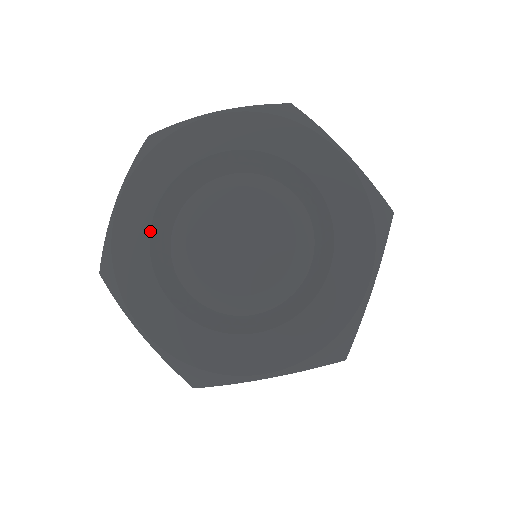
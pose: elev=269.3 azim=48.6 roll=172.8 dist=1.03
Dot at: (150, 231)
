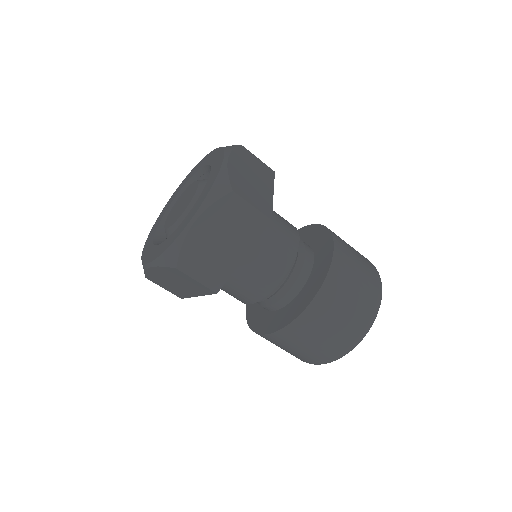
Dot at: (154, 238)
